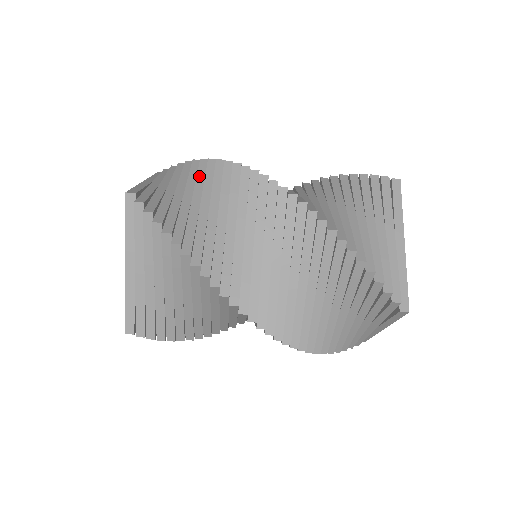
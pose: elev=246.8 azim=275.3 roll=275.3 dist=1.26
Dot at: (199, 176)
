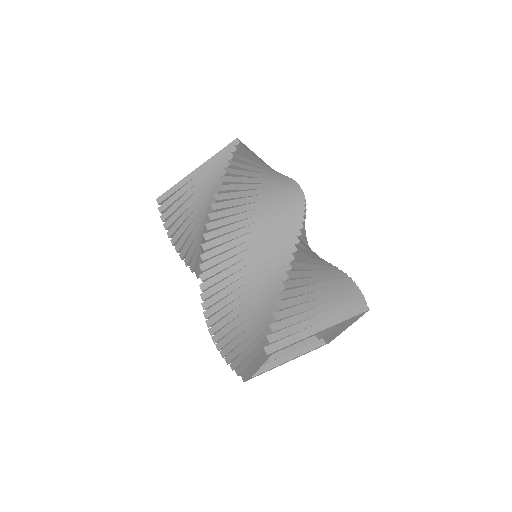
Dot at: (283, 184)
